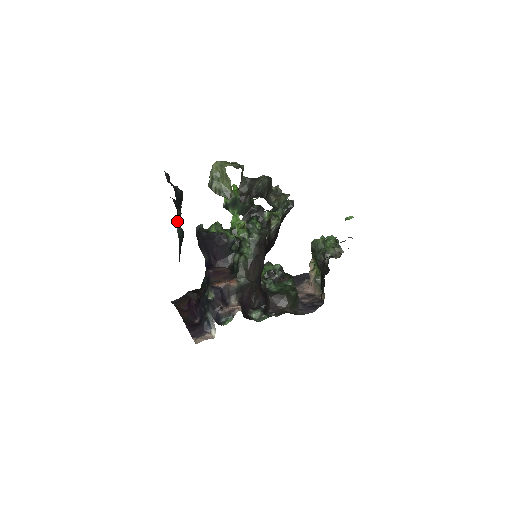
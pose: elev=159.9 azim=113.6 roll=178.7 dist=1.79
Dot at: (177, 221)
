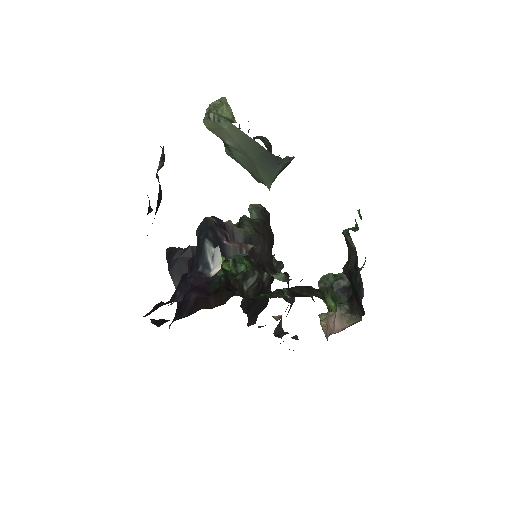
Dot at: occluded
